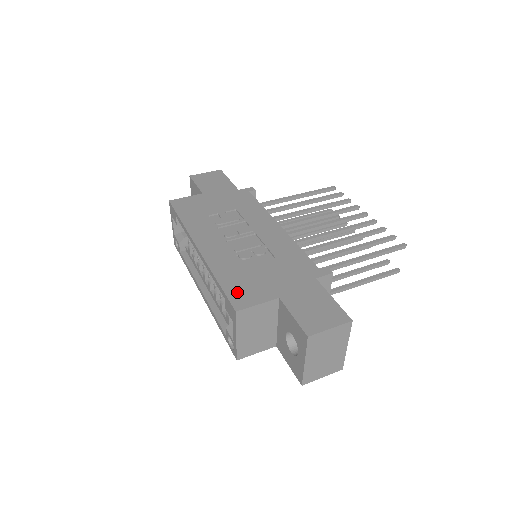
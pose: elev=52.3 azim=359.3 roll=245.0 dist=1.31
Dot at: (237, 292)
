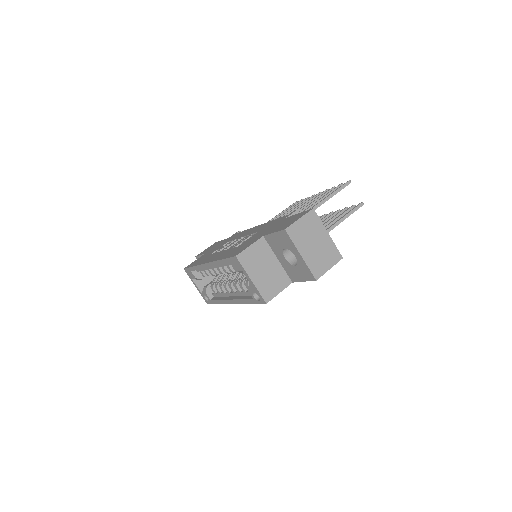
Dot at: (235, 253)
